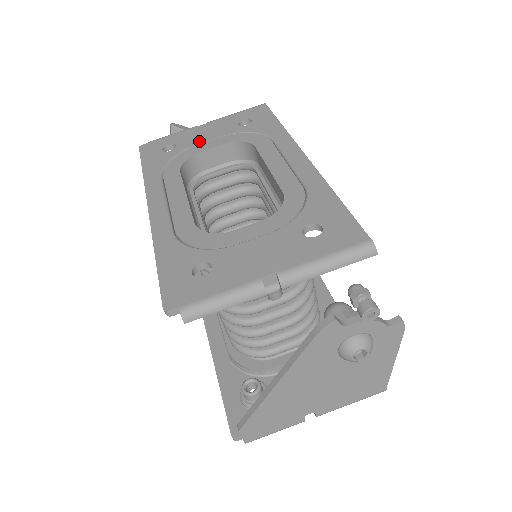
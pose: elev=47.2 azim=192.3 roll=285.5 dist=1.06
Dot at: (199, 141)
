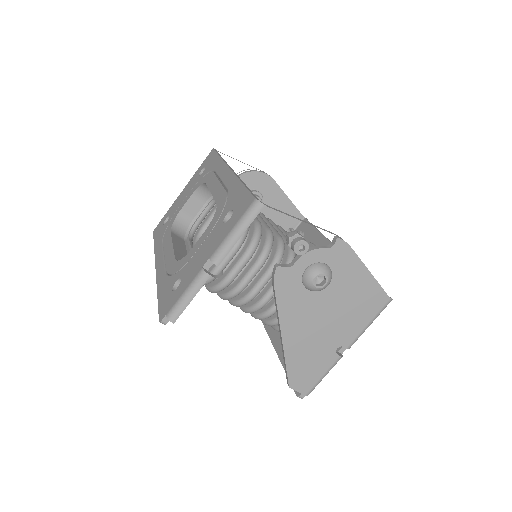
Dot at: (180, 203)
